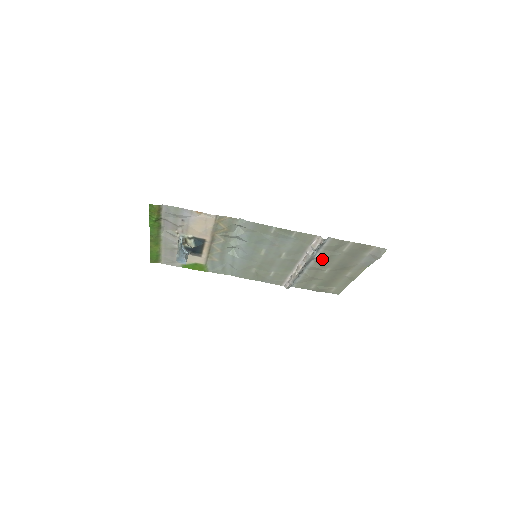
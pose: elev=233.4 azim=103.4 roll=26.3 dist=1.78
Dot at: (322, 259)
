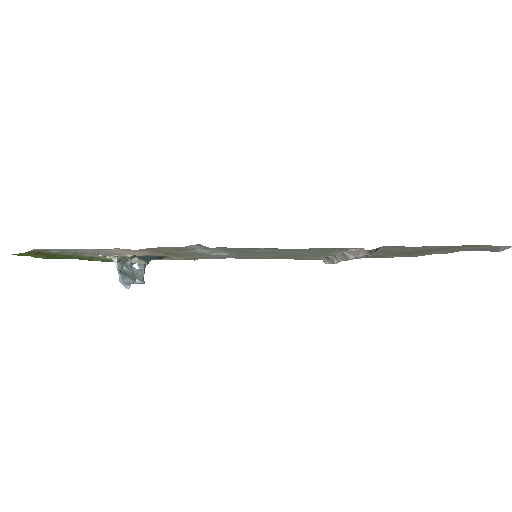
Dot at: occluded
